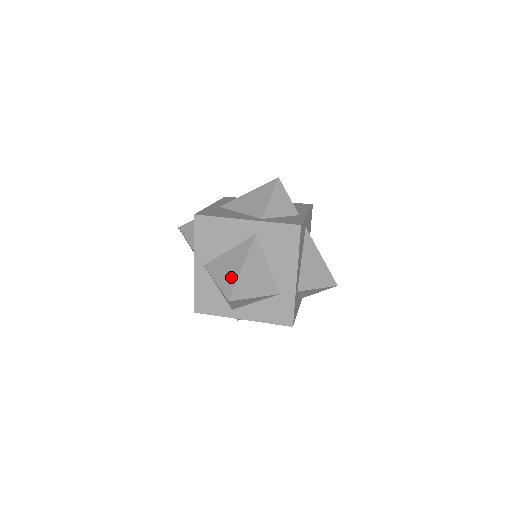
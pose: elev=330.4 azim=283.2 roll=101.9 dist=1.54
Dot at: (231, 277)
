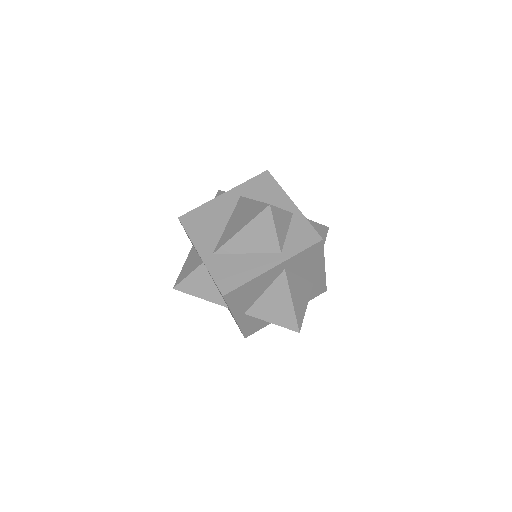
Dot at: (287, 314)
